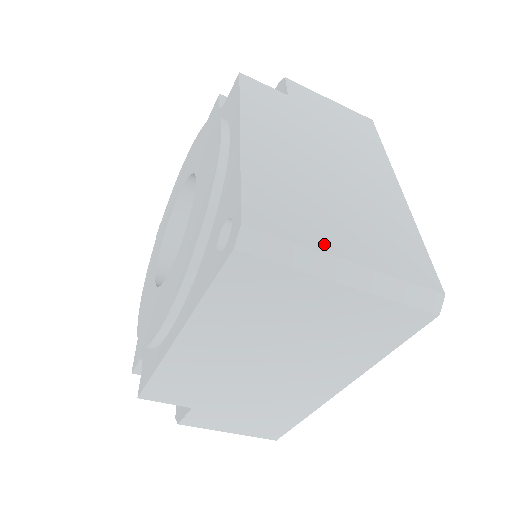
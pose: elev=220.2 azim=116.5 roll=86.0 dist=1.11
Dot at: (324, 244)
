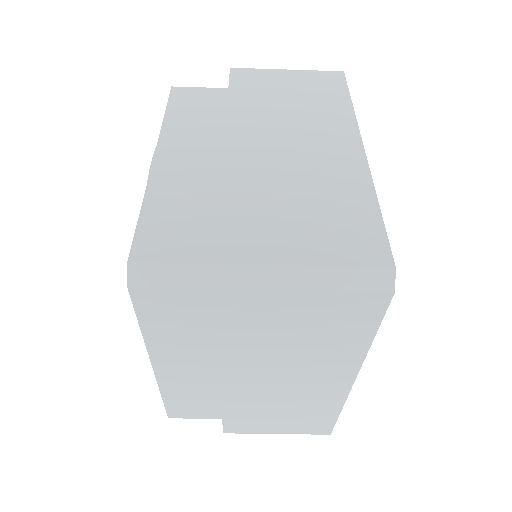
Dot at: (228, 253)
